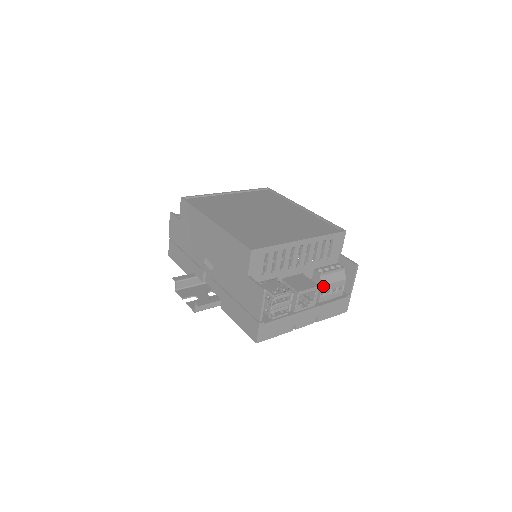
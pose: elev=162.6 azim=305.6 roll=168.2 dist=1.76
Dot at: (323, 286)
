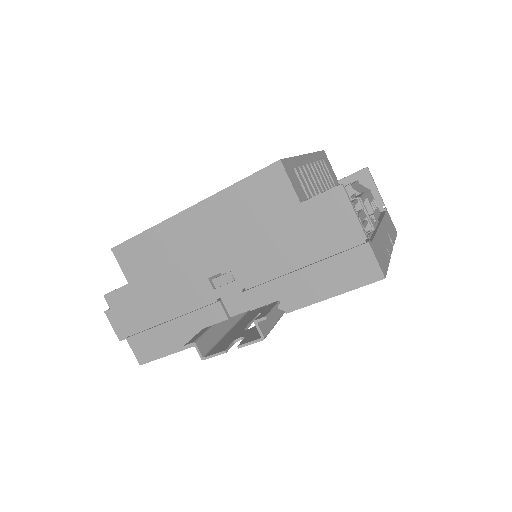
Dot at: occluded
